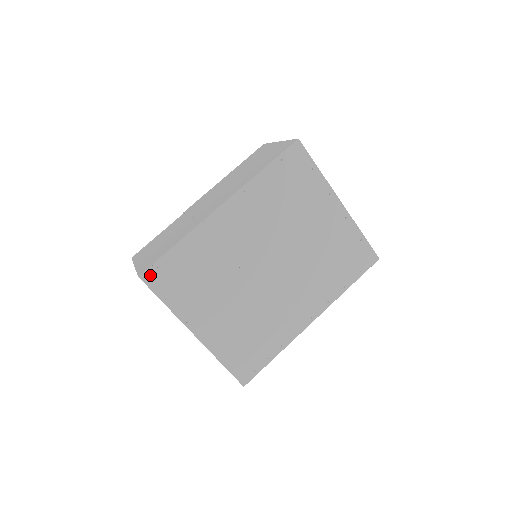
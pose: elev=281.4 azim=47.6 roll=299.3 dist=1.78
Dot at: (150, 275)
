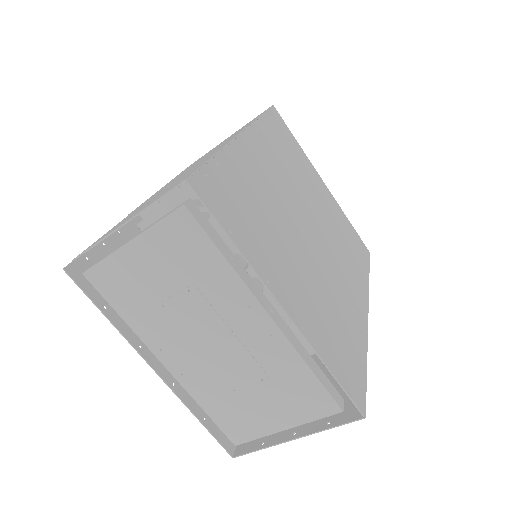
Dot at: (200, 184)
